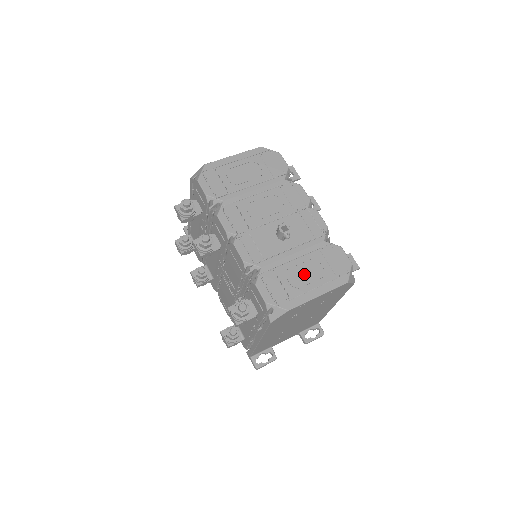
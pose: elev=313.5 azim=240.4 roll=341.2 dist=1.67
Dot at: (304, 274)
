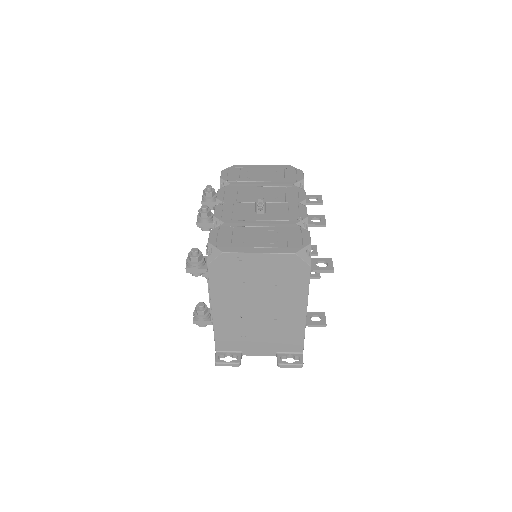
Dot at: (258, 237)
